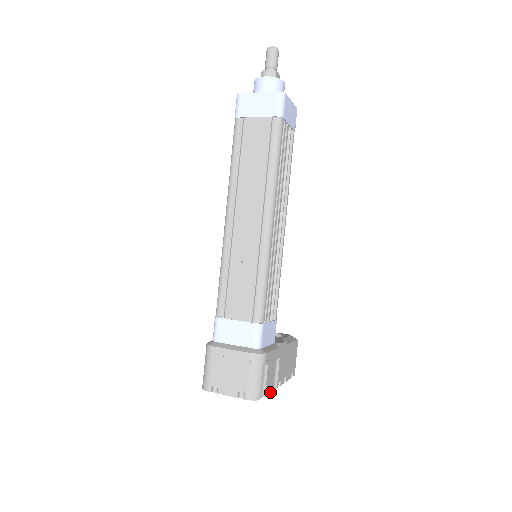
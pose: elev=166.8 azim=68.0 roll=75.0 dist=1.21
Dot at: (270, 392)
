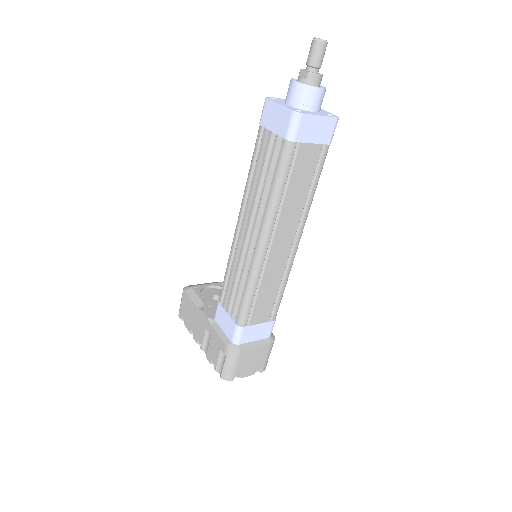
Dot at: occluded
